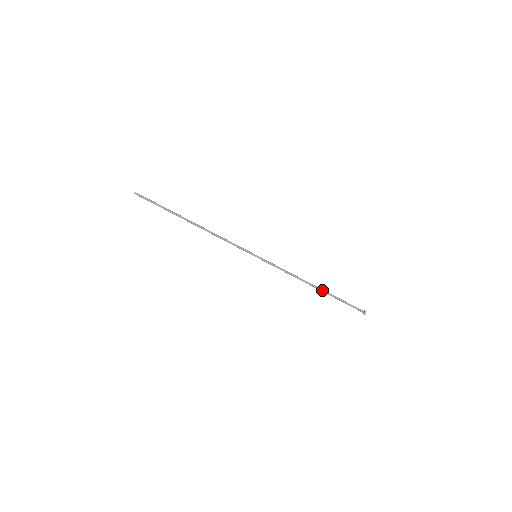
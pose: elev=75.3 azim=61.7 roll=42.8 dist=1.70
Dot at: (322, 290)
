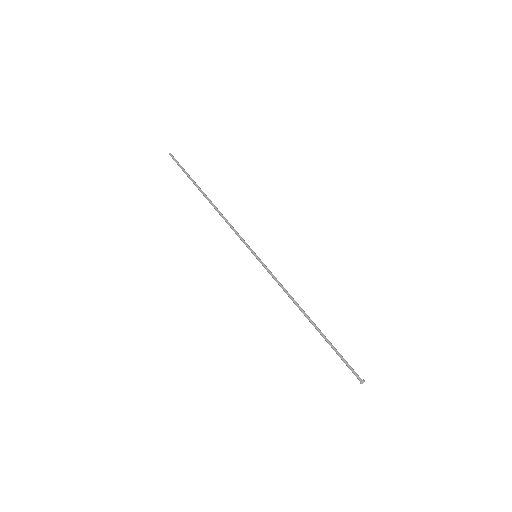
Dot at: (317, 327)
